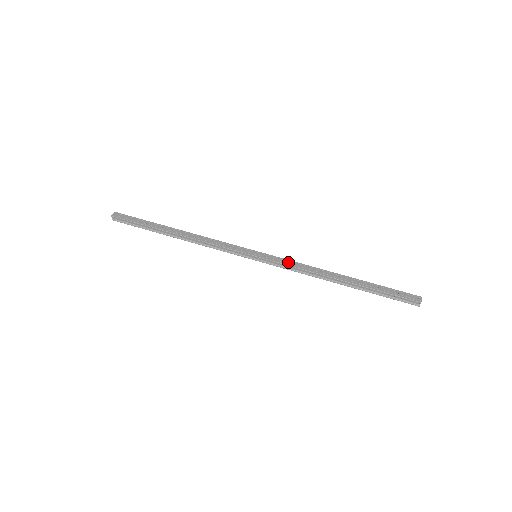
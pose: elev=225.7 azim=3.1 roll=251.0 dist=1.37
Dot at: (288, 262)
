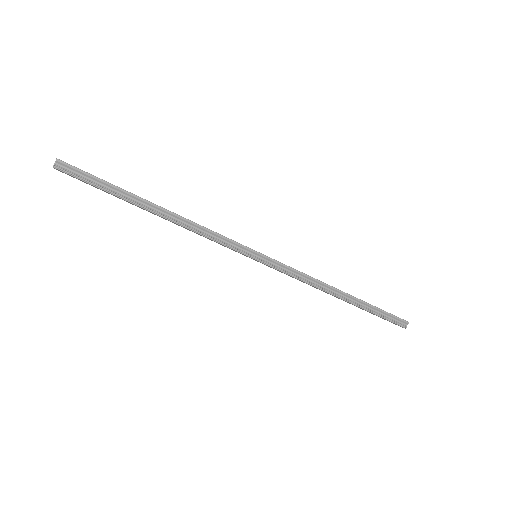
Dot at: (291, 267)
